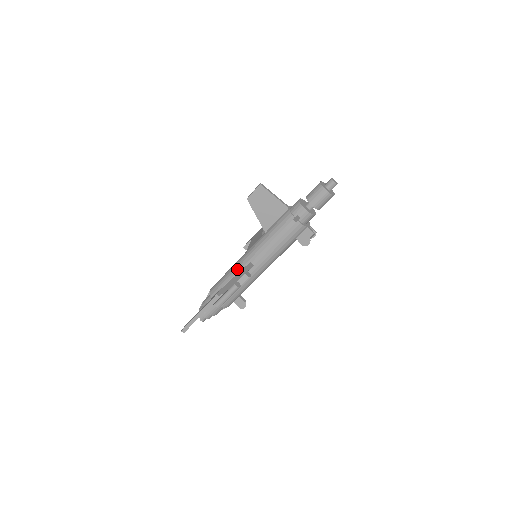
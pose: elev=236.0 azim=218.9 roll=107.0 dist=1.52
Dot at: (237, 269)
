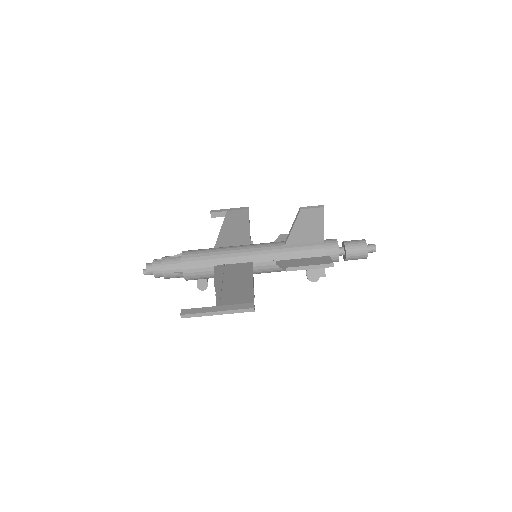
Dot at: (233, 258)
